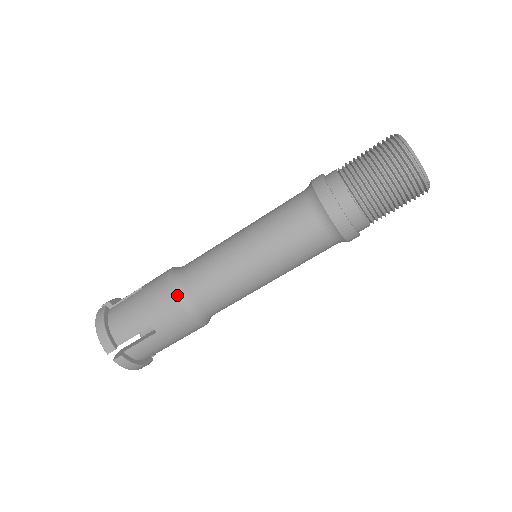
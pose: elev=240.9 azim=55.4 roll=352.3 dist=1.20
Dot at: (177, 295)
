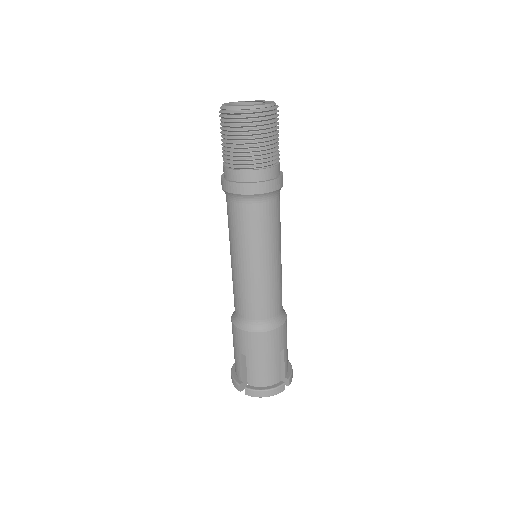
Dot at: (269, 327)
